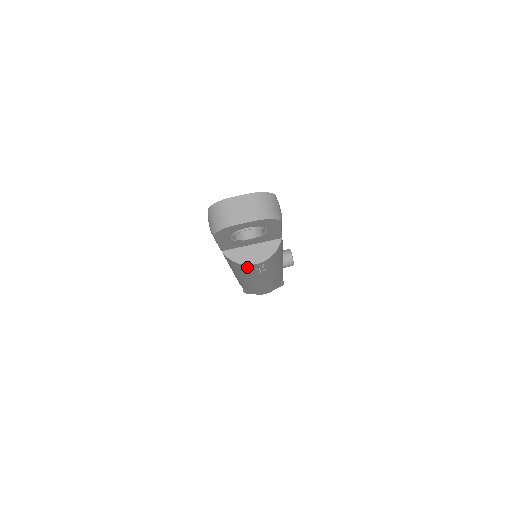
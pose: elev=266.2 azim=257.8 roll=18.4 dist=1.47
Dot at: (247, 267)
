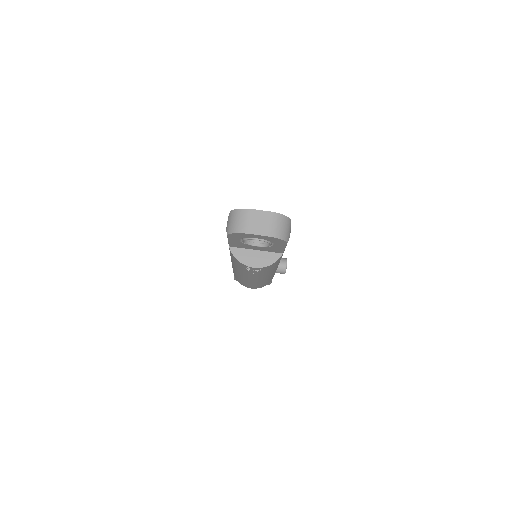
Dot at: (246, 267)
